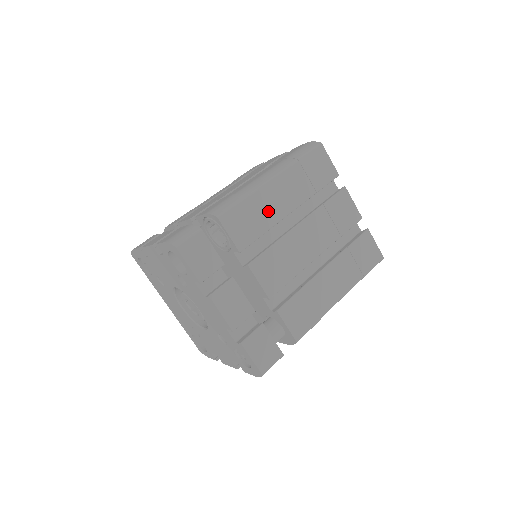
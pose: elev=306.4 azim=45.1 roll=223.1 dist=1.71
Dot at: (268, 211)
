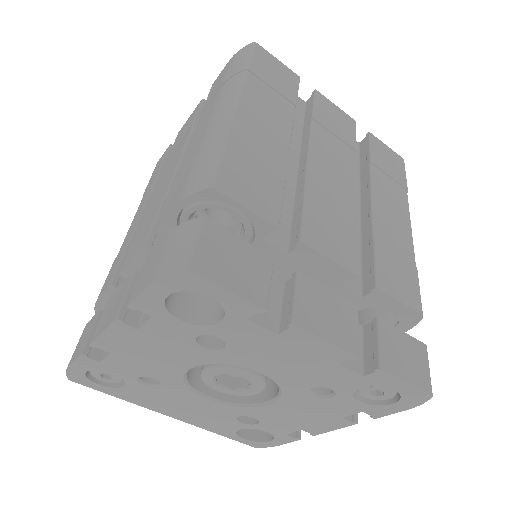
Dot at: (265, 151)
